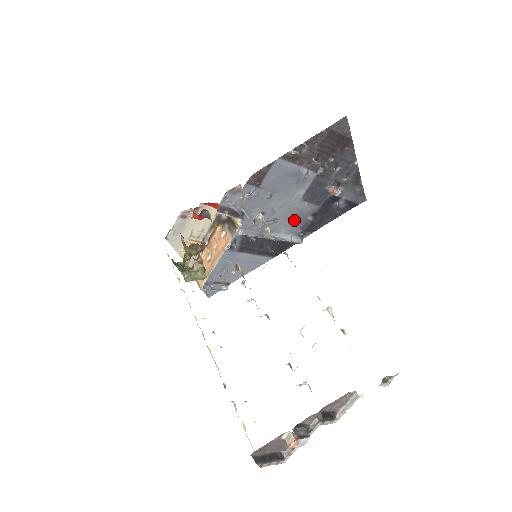
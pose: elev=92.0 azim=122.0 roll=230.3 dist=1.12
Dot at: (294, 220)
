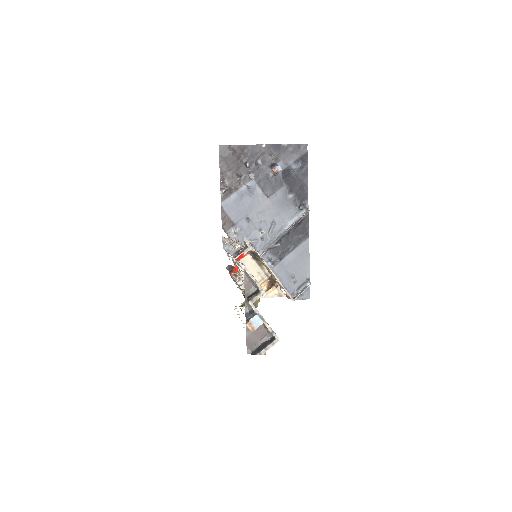
Dot at: (284, 209)
